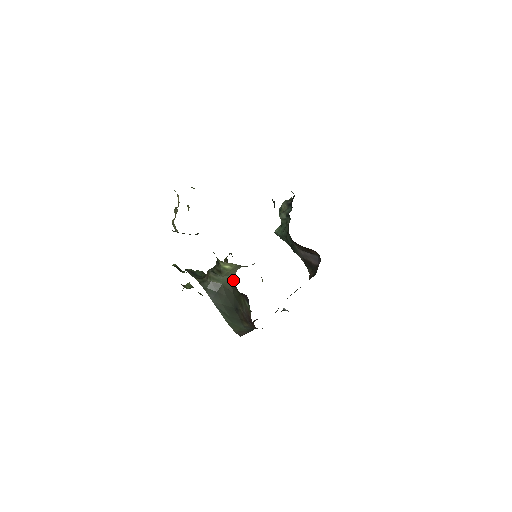
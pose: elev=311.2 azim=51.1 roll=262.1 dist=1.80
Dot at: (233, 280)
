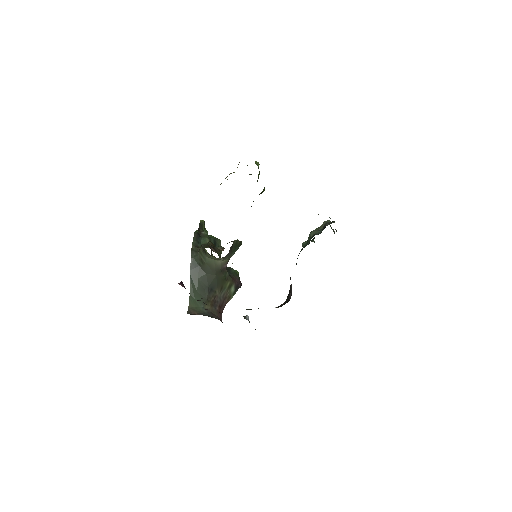
Dot at: (219, 264)
